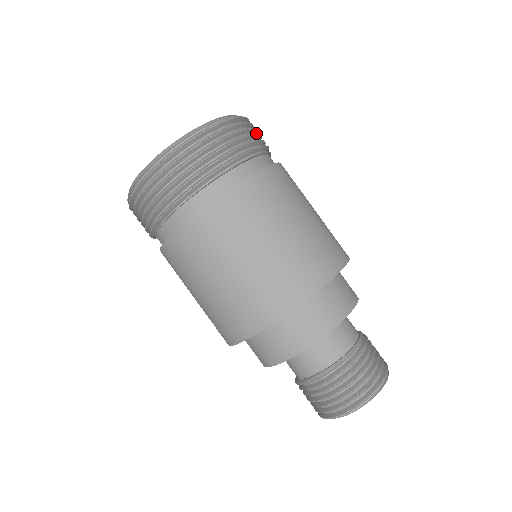
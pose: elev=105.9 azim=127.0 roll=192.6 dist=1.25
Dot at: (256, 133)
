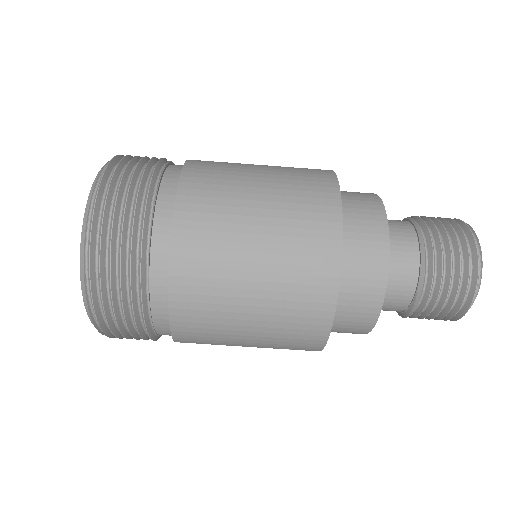
Dot at: occluded
